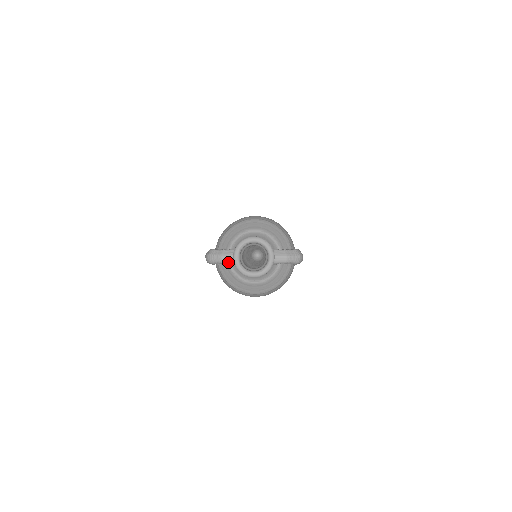
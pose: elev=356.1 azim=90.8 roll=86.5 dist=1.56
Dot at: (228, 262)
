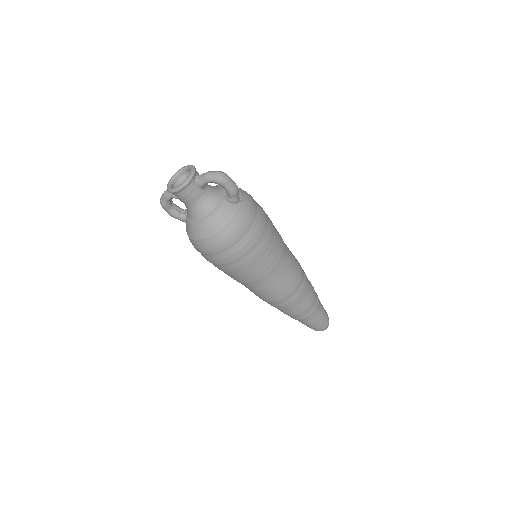
Dot at: (168, 194)
